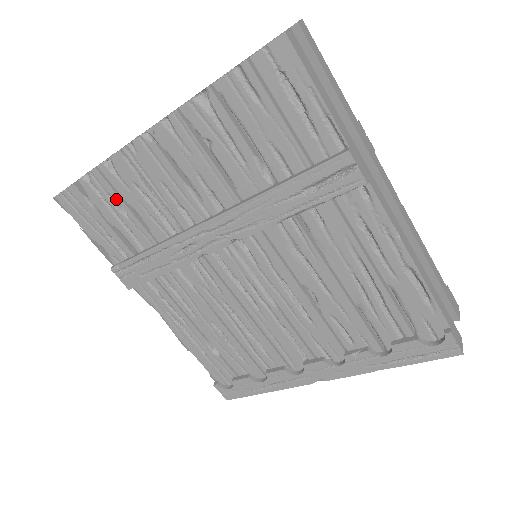
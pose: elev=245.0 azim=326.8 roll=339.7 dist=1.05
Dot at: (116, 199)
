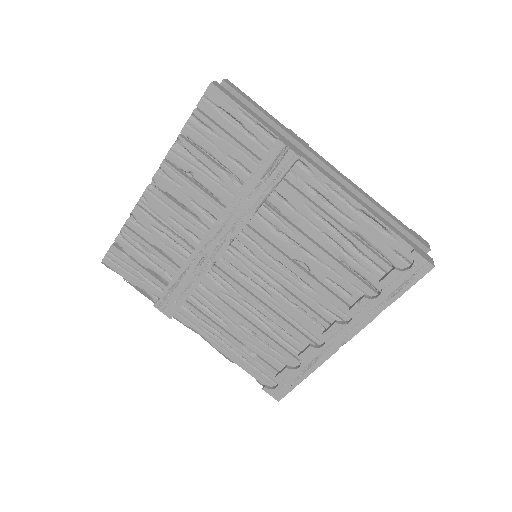
Dot at: (143, 244)
